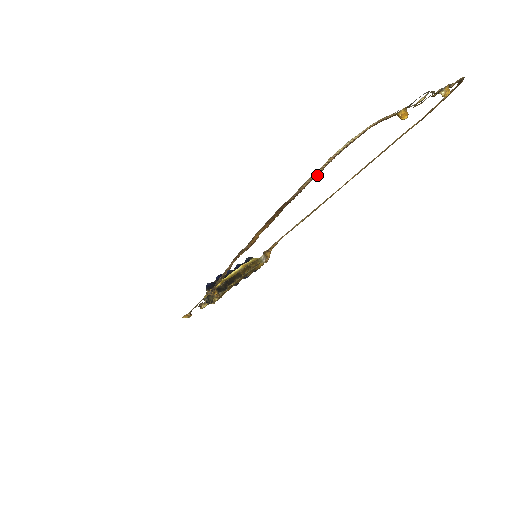
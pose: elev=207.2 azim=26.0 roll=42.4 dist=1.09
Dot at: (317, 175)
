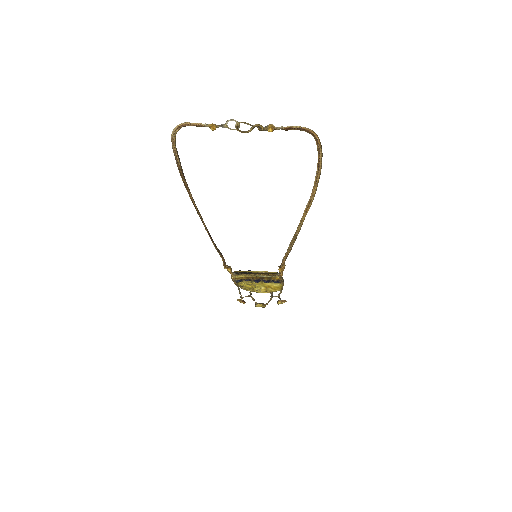
Dot at: (175, 150)
